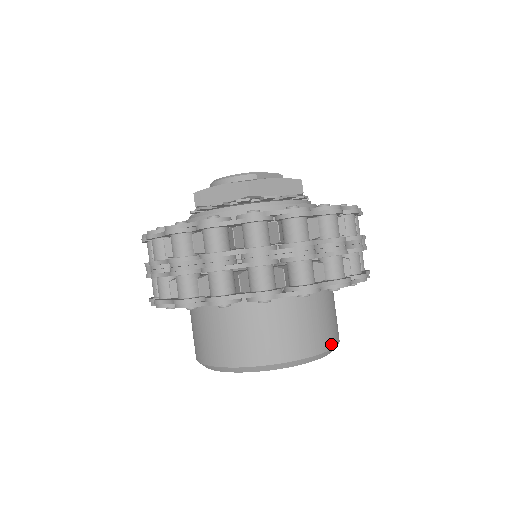
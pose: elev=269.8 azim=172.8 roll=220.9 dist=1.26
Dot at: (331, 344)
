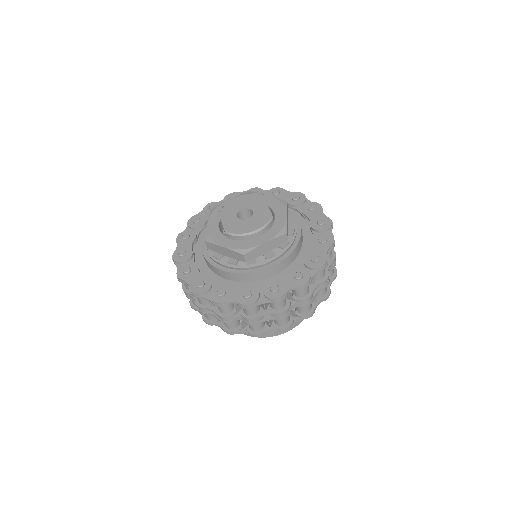
Dot at: occluded
